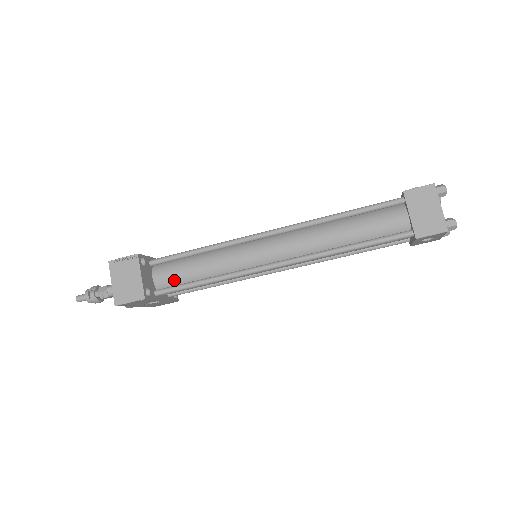
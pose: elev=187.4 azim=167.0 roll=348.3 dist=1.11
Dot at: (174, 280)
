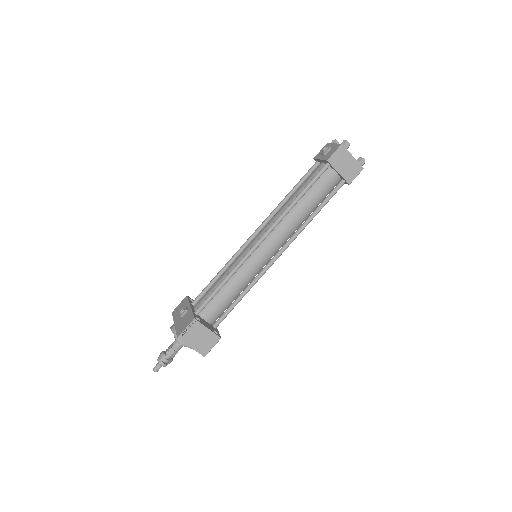
Dot at: (220, 311)
